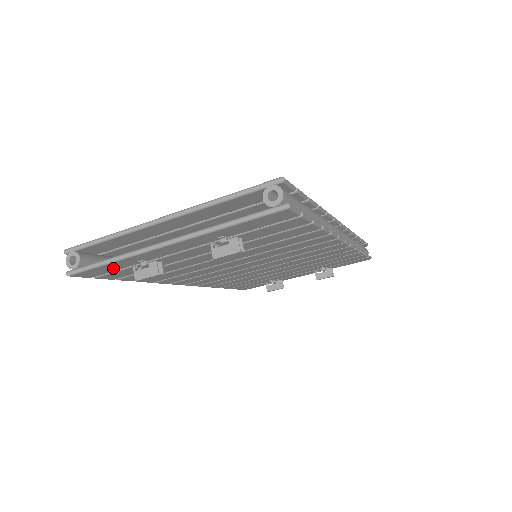
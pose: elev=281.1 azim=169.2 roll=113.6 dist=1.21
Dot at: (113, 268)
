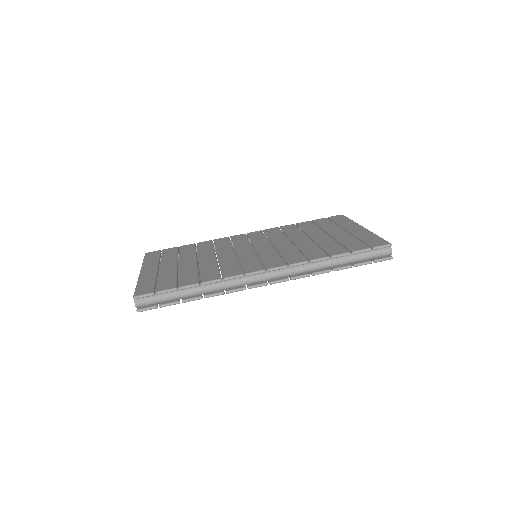
Dot at: occluded
